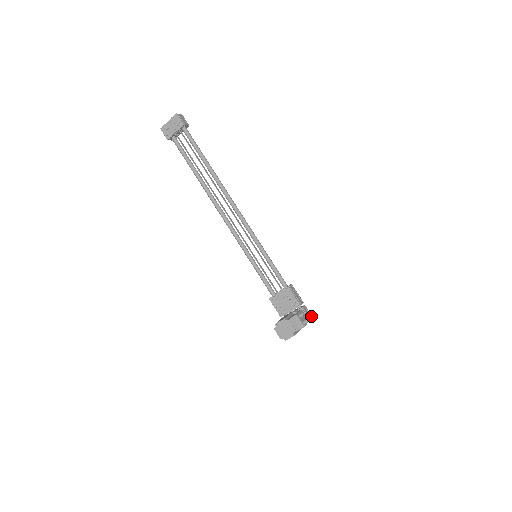
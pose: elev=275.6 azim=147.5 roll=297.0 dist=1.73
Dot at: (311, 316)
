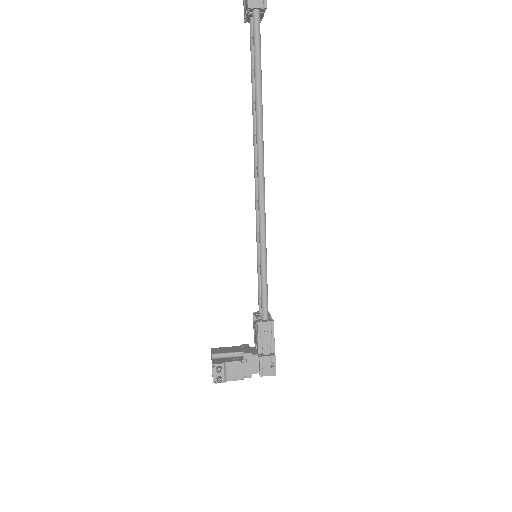
Dot at: (273, 373)
